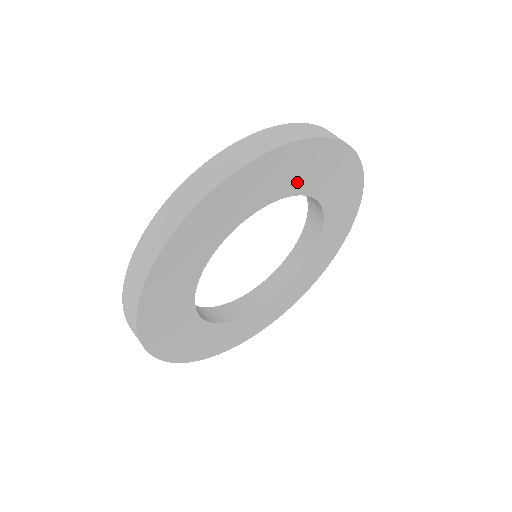
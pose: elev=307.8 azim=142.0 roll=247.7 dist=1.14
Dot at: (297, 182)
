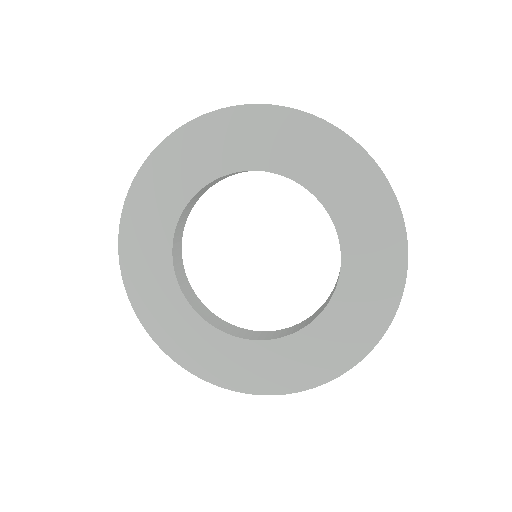
Dot at: (318, 177)
